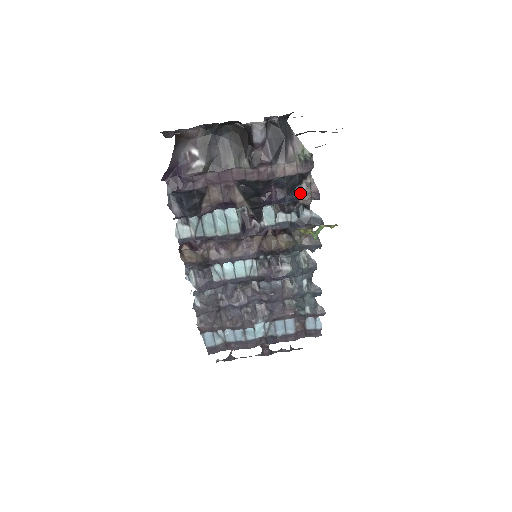
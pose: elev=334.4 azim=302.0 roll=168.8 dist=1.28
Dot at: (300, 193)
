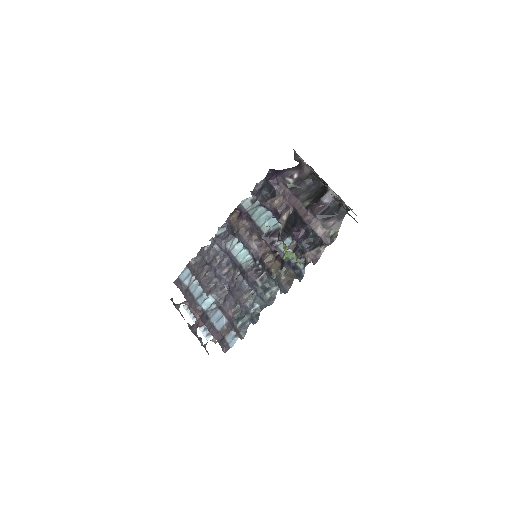
Dot at: (311, 250)
